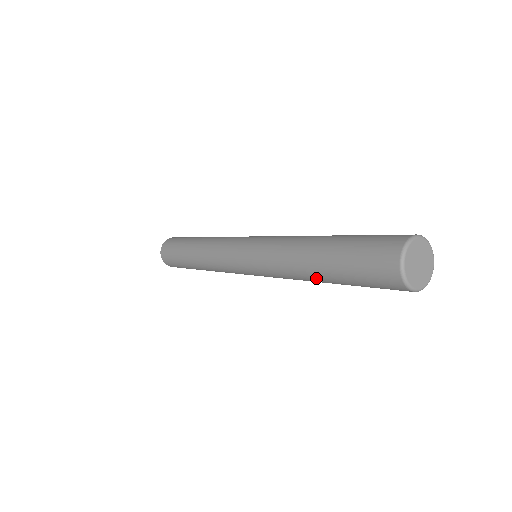
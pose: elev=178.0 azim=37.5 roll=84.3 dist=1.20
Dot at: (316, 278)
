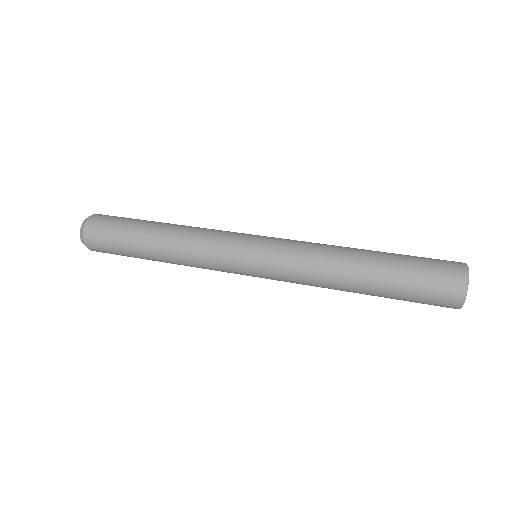
Dot at: occluded
